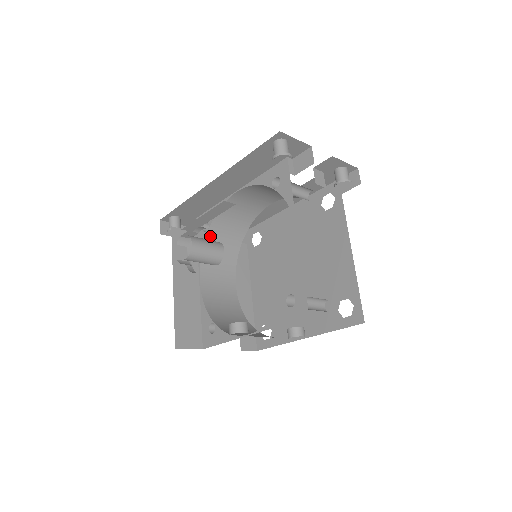
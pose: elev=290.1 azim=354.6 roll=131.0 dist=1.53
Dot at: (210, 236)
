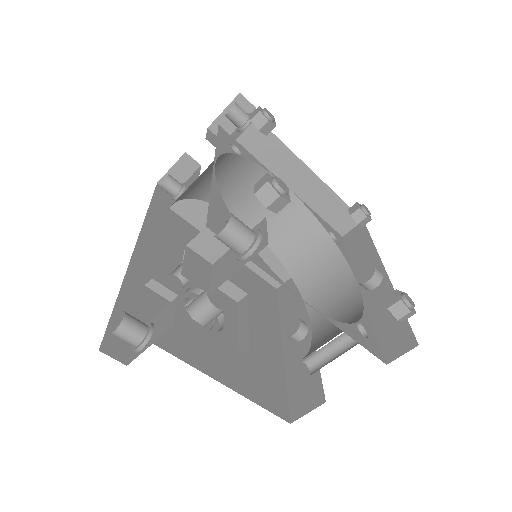
Dot at: (206, 196)
